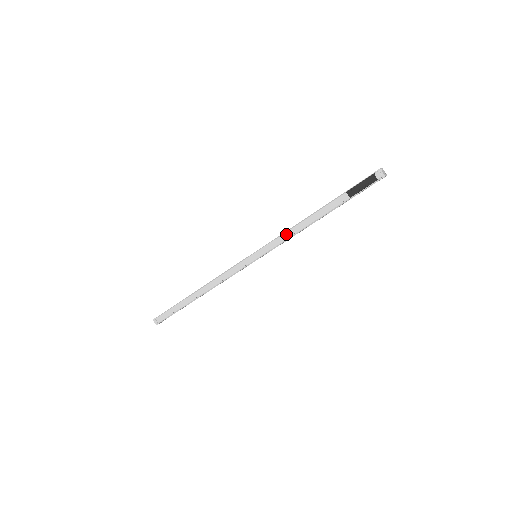
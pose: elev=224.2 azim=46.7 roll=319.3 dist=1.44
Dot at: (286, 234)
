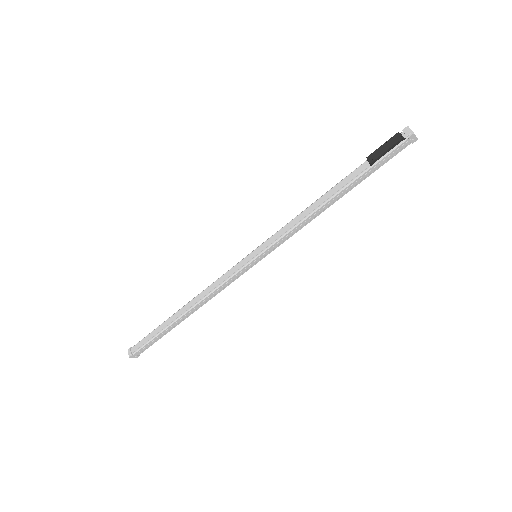
Dot at: (293, 221)
